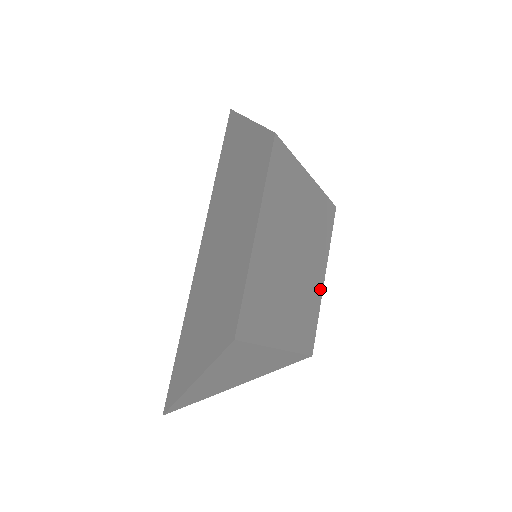
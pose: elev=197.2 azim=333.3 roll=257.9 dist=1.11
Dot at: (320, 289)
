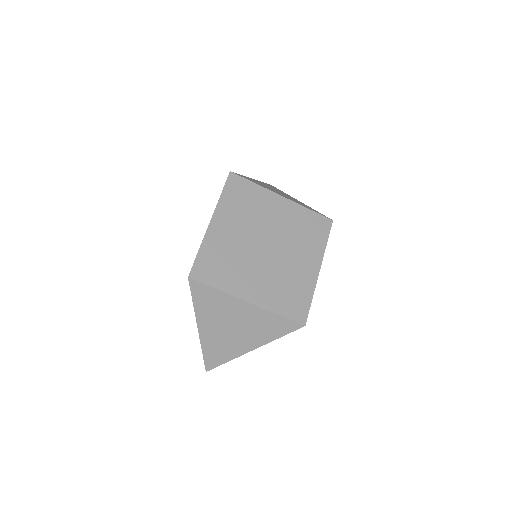
Dot at: (313, 276)
